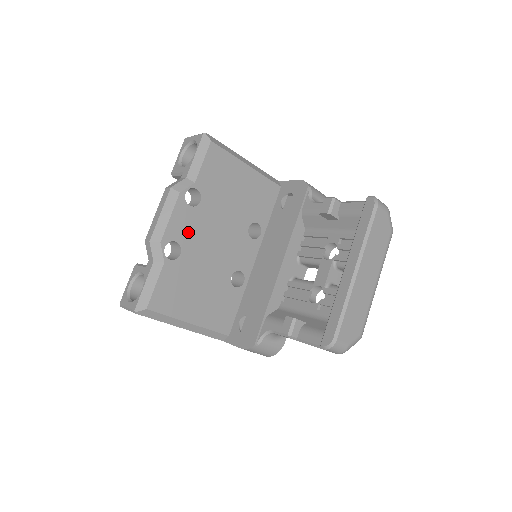
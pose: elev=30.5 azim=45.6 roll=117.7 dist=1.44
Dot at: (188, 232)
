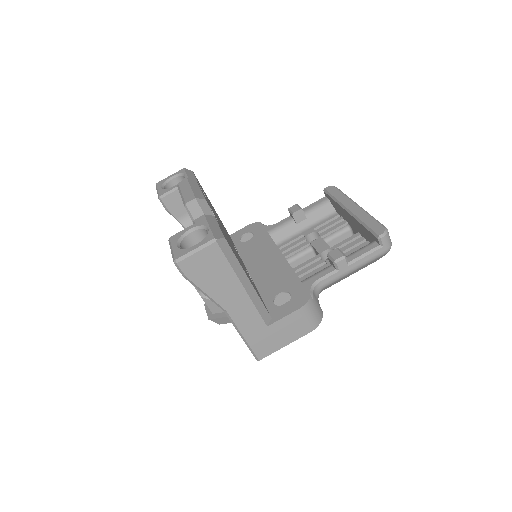
Dot at: occluded
